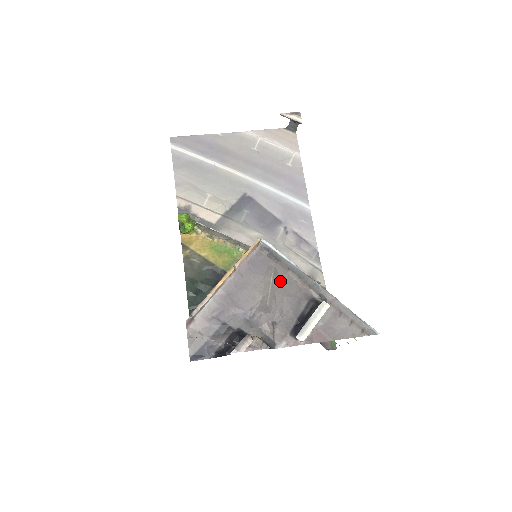
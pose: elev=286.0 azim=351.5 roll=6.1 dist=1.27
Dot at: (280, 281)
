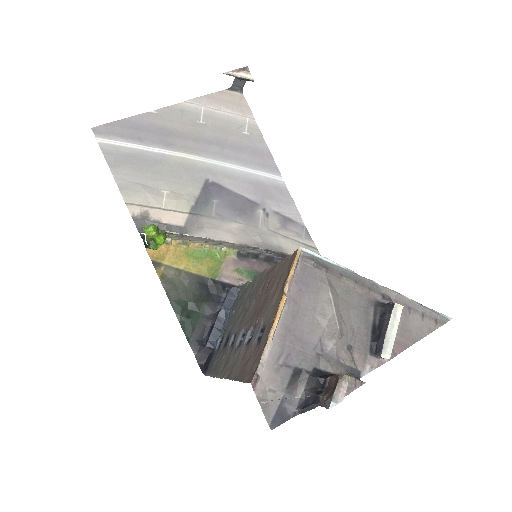
Dot at: (338, 294)
